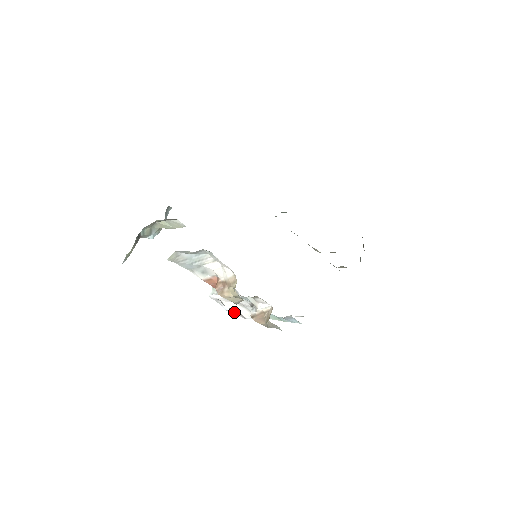
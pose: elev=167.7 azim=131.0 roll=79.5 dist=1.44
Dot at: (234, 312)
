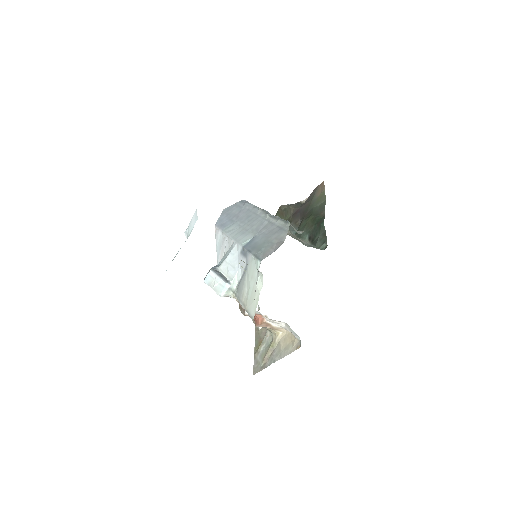
Dot at: occluded
